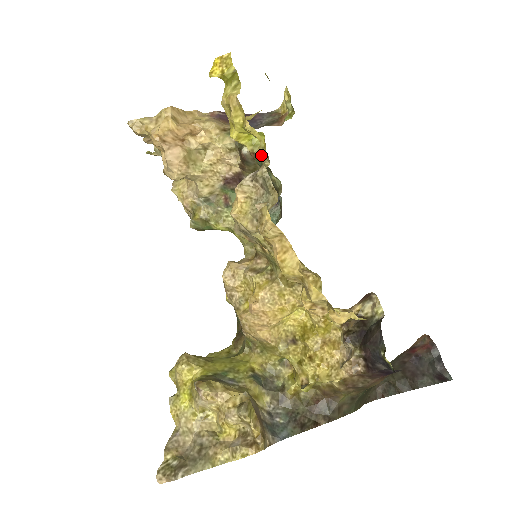
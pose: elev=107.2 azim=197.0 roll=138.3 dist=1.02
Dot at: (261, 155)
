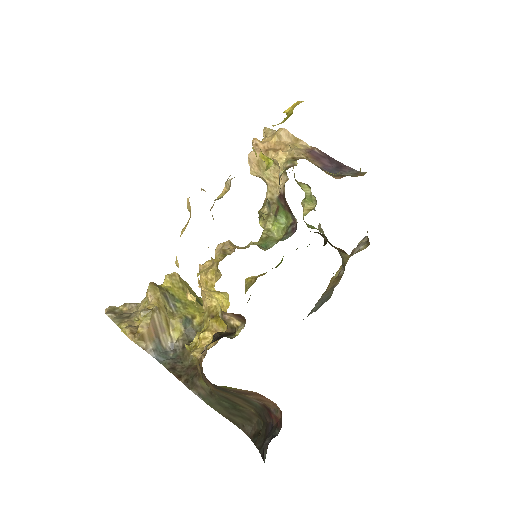
Dot at: occluded
